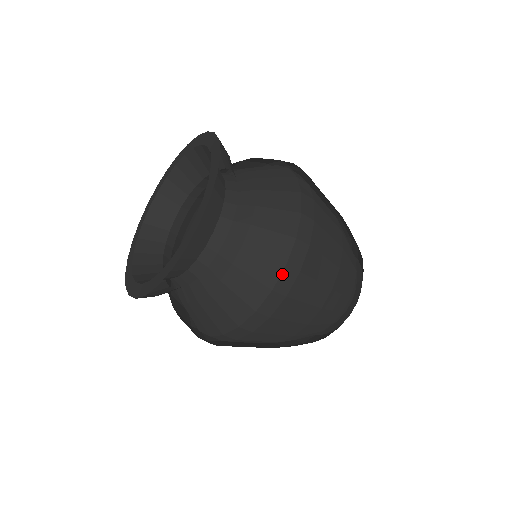
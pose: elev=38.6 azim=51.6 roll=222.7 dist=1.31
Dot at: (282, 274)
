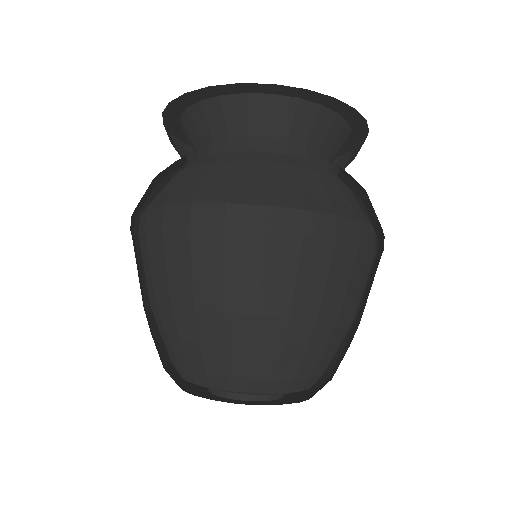
Dot at: occluded
